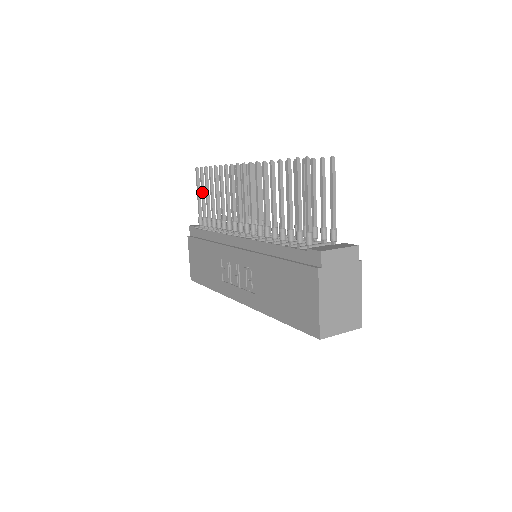
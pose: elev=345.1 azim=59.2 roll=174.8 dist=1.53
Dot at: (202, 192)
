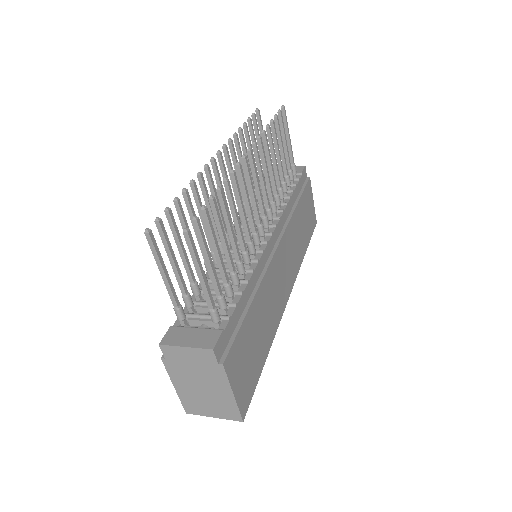
Dot at: (257, 144)
